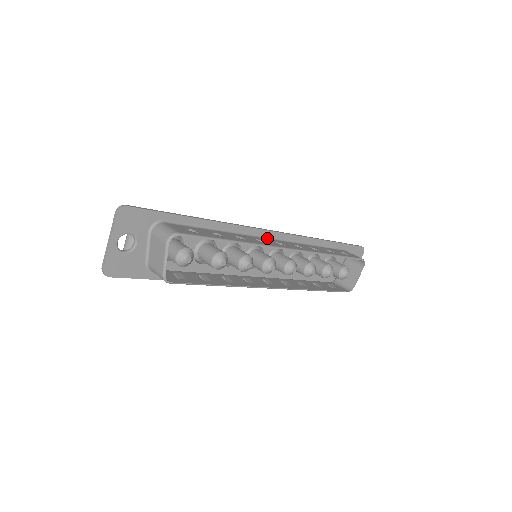
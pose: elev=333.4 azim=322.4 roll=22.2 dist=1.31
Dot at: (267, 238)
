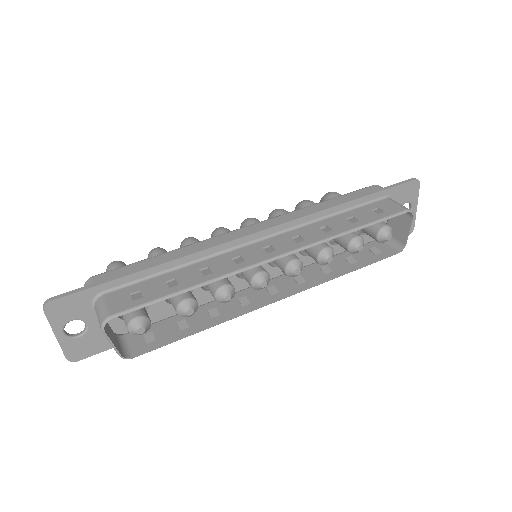
Dot at: (253, 243)
